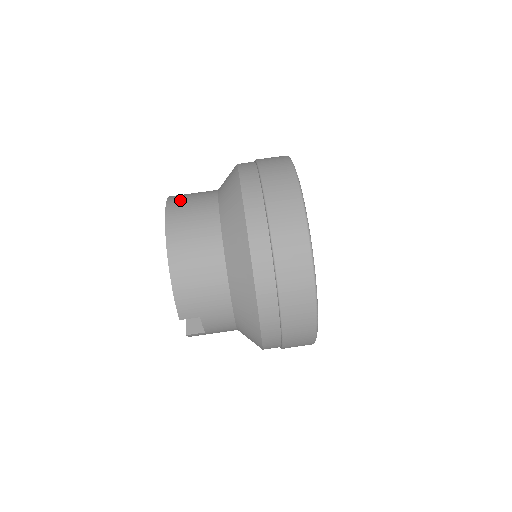
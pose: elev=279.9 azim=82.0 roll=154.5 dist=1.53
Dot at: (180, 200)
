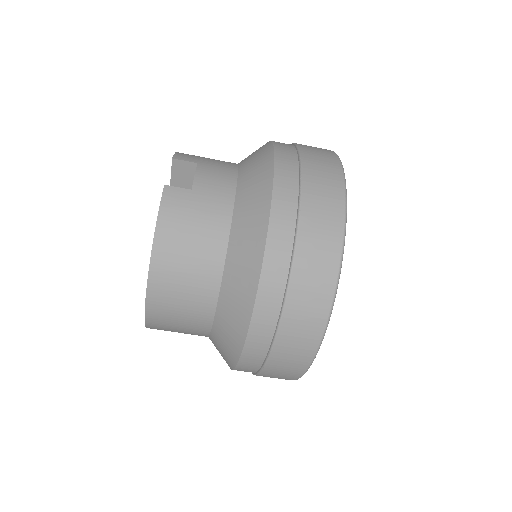
Dot at: (167, 281)
